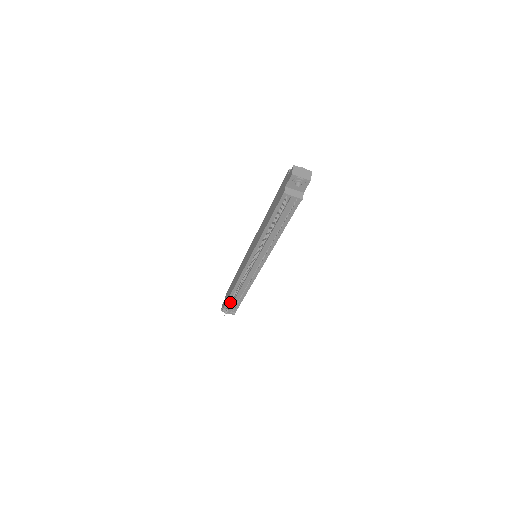
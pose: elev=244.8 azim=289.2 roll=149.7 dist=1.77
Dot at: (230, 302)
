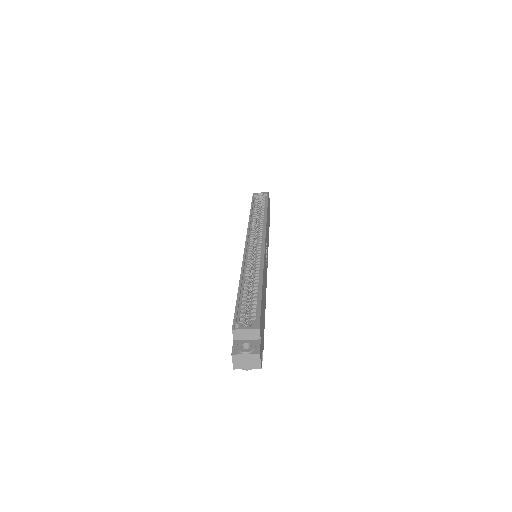
Dot at: occluded
